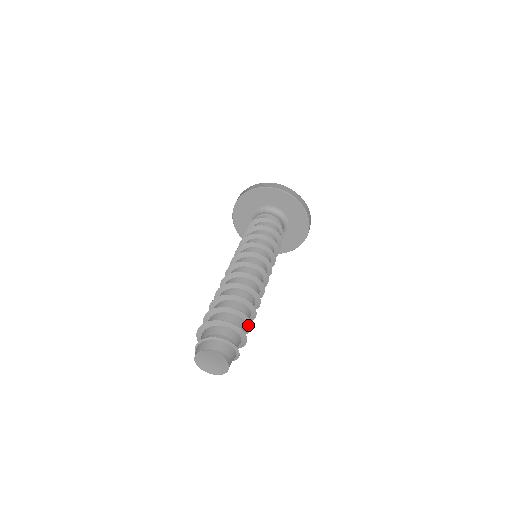
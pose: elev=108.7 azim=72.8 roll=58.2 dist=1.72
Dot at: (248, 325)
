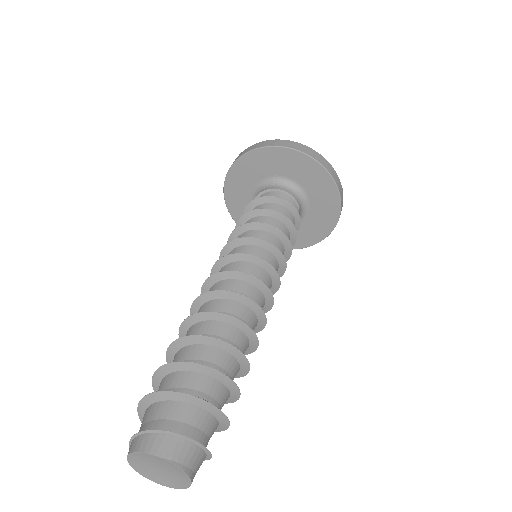
Dot at: occluded
